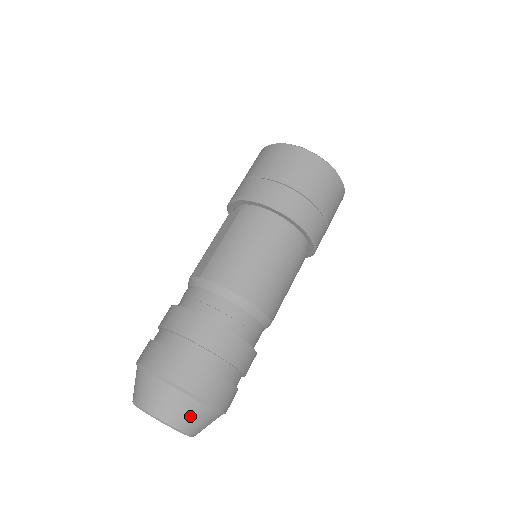
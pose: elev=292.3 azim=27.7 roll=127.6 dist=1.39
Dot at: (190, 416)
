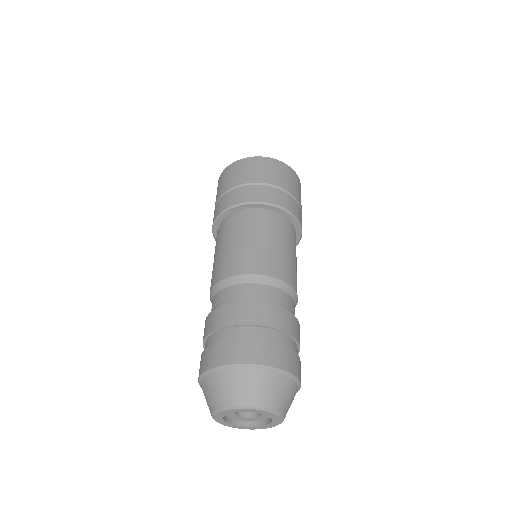
Dot at: (245, 387)
